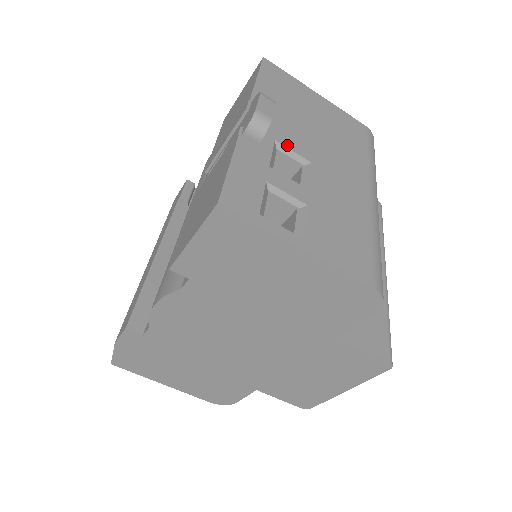
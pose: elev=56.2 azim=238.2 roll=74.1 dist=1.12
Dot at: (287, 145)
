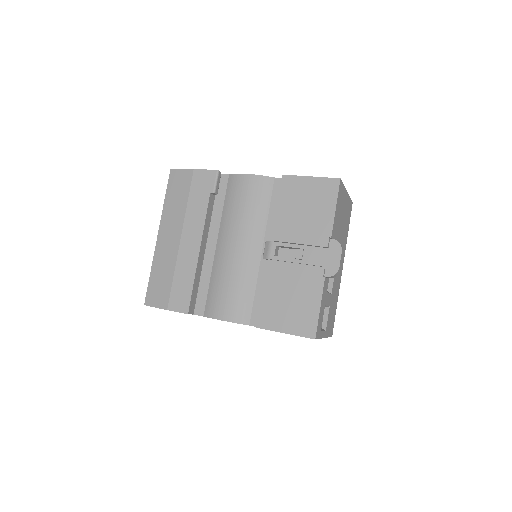
Dot at: occluded
